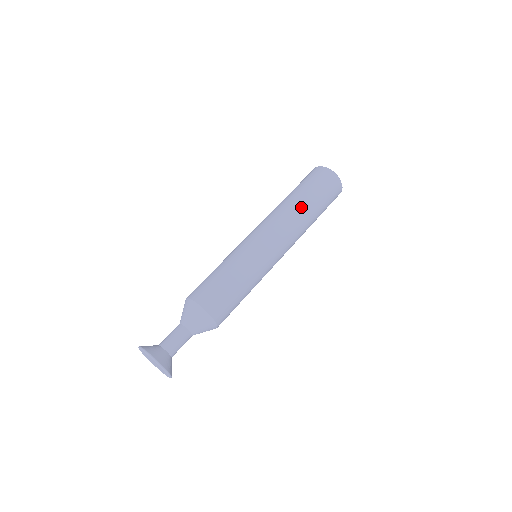
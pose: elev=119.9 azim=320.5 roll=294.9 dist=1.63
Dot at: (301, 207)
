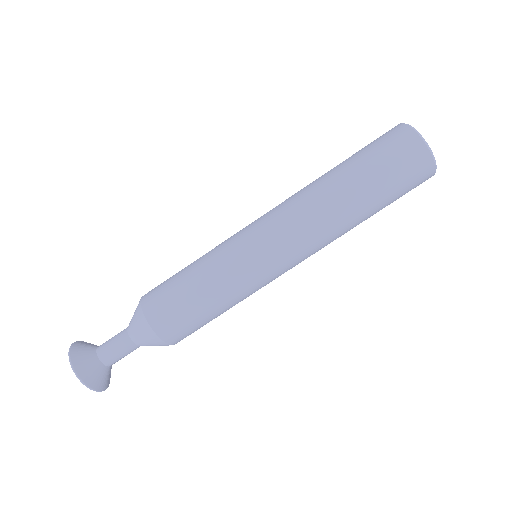
Dot at: (351, 215)
